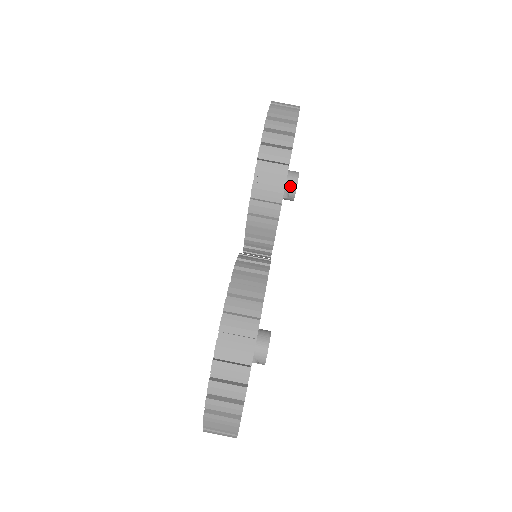
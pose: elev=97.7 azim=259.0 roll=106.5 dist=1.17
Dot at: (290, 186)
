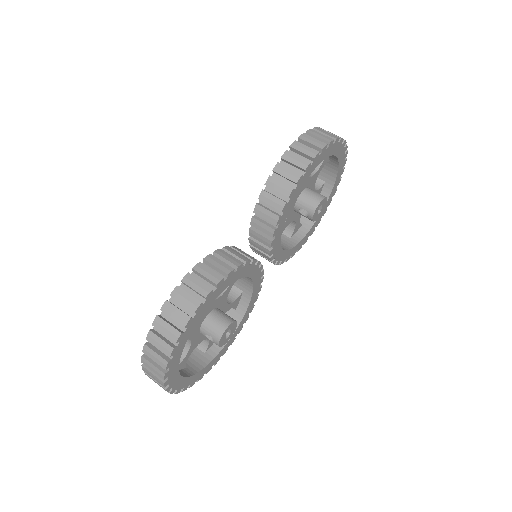
Dot at: (311, 206)
